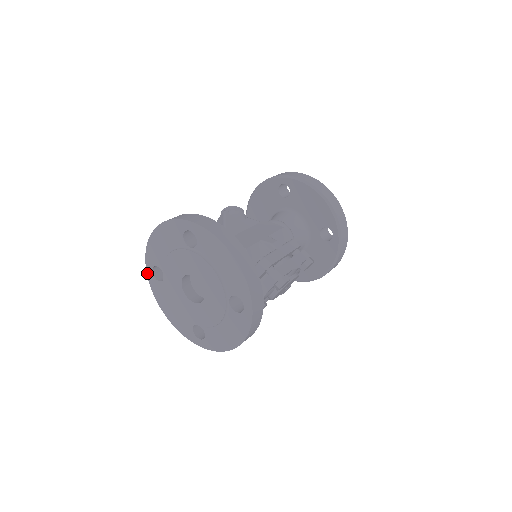
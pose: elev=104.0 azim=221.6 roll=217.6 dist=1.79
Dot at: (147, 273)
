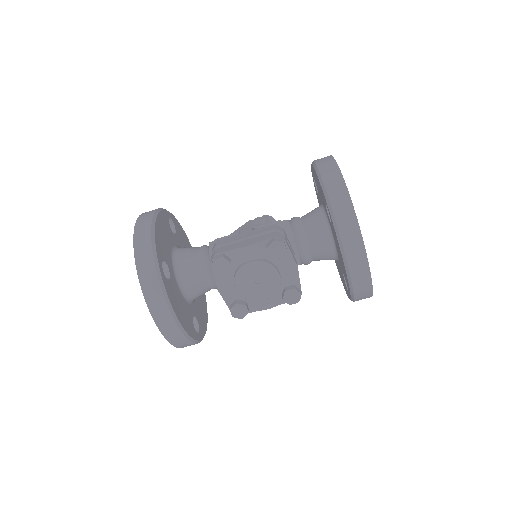
Dot at: occluded
